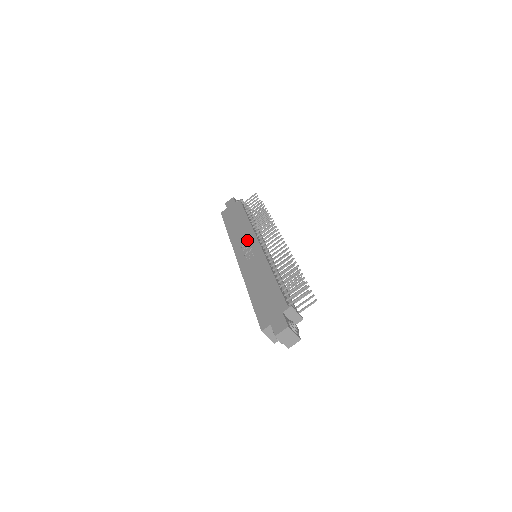
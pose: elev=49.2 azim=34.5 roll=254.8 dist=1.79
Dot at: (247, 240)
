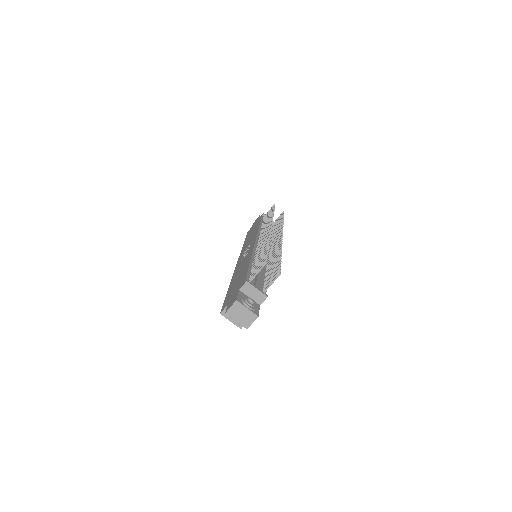
Dot at: (250, 243)
